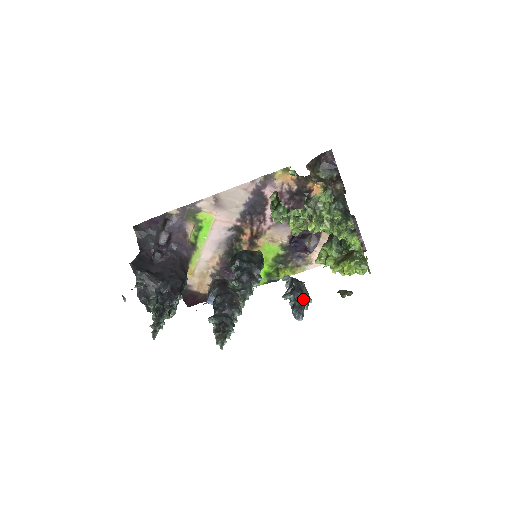
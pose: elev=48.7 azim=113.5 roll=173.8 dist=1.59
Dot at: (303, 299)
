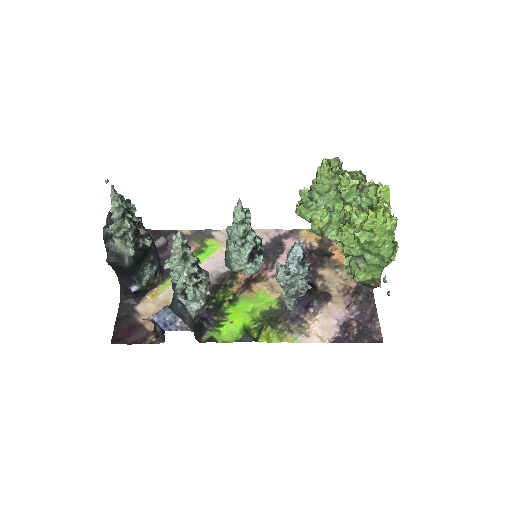
Dot at: (304, 262)
